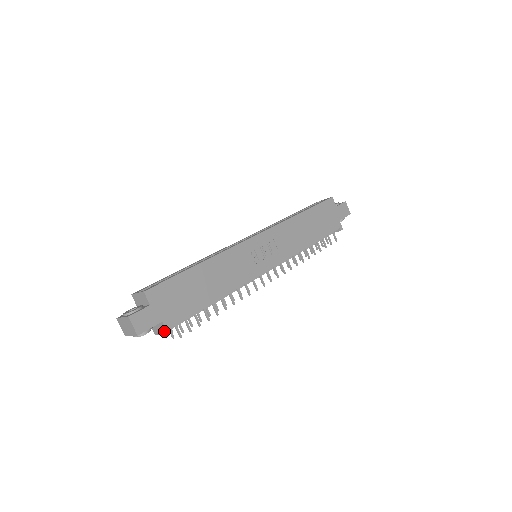
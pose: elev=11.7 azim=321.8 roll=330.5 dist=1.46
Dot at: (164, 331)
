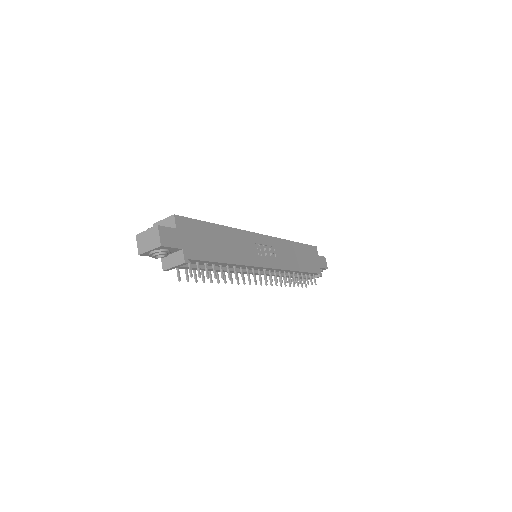
Dot at: (180, 261)
